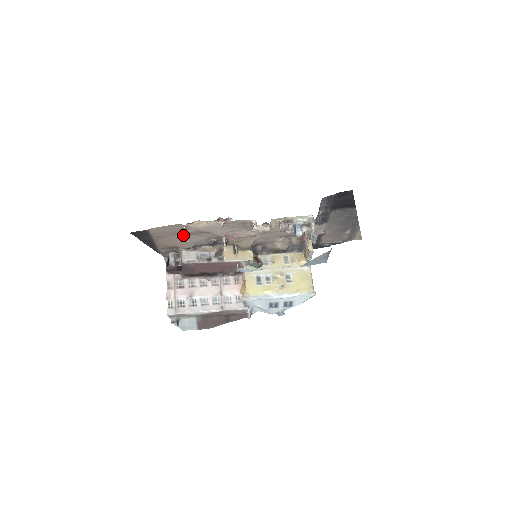
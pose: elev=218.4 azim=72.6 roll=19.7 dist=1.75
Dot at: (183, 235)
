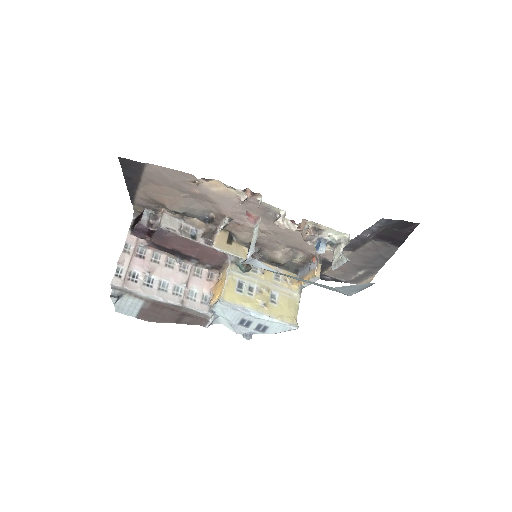
Dot at: (181, 192)
